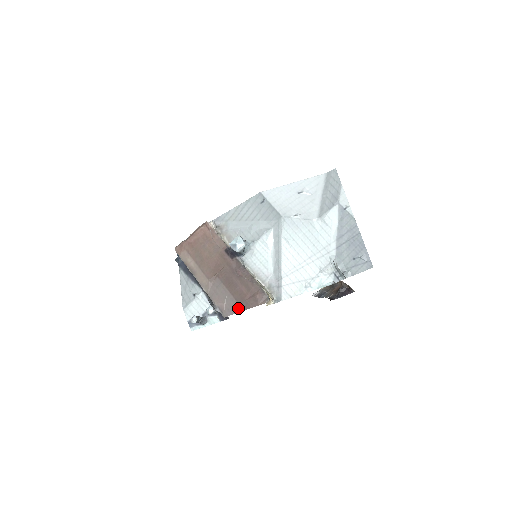
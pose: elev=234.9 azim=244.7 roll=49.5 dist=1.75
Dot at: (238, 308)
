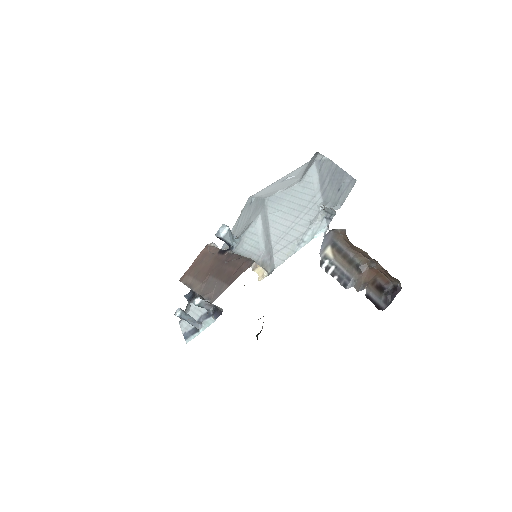
Dot at: (225, 287)
